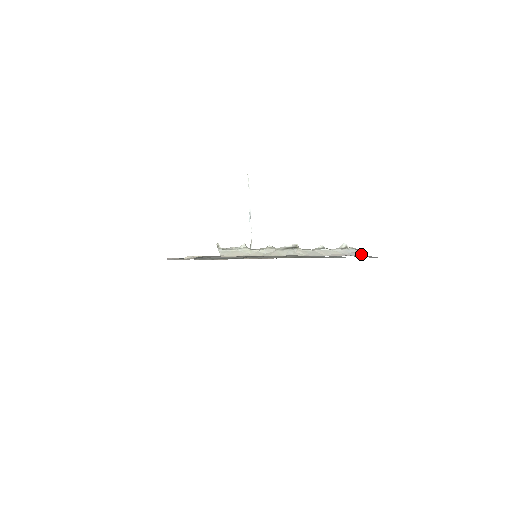
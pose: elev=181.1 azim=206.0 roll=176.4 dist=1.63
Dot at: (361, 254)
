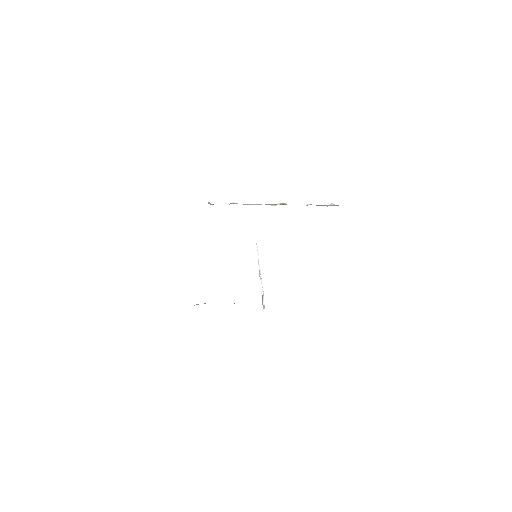
Dot at: occluded
